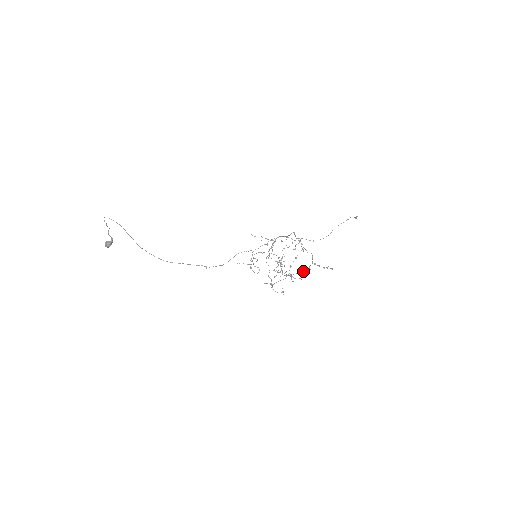
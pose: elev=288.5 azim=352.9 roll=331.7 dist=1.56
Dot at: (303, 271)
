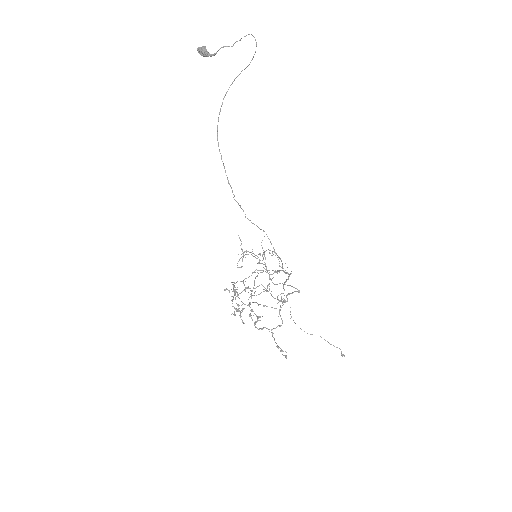
Dot at: (255, 322)
